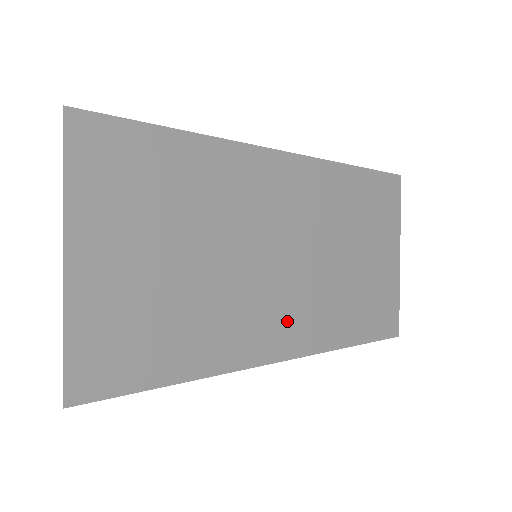
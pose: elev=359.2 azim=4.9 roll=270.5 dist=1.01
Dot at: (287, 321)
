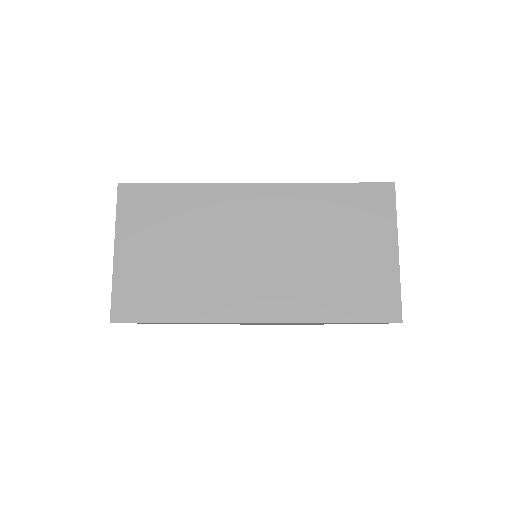
Dot at: (260, 295)
